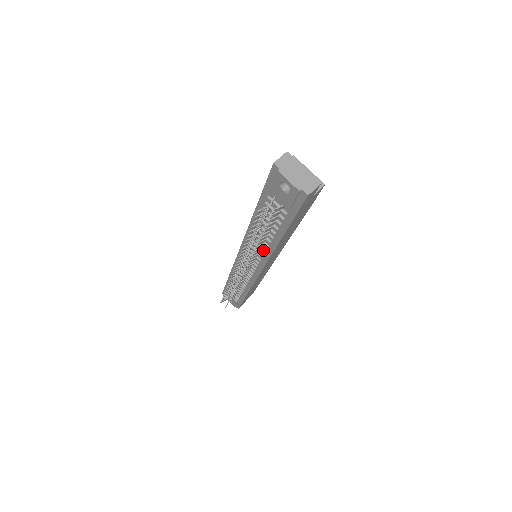
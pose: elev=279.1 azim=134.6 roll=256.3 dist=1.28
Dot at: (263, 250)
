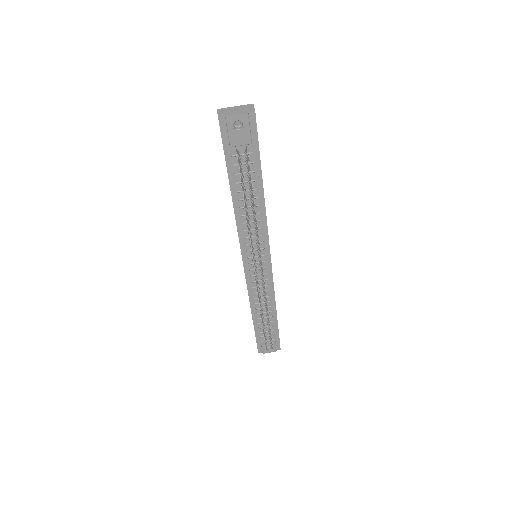
Dot at: (259, 226)
